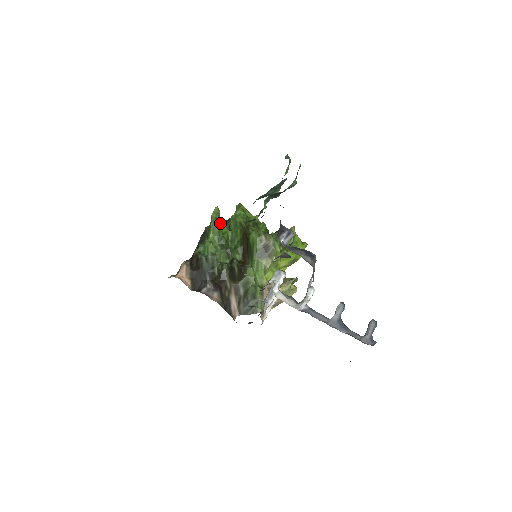
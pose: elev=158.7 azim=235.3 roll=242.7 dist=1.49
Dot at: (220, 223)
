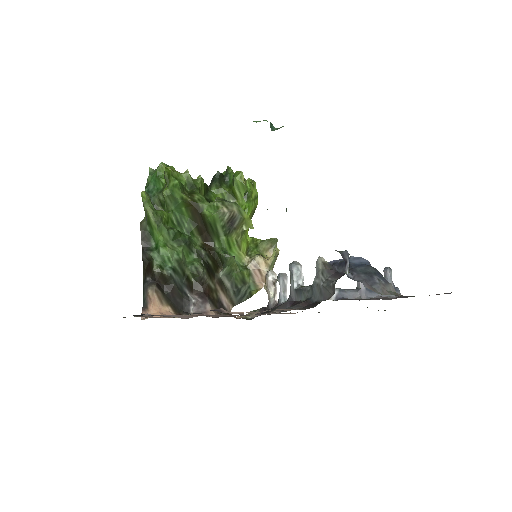
Dot at: (159, 212)
